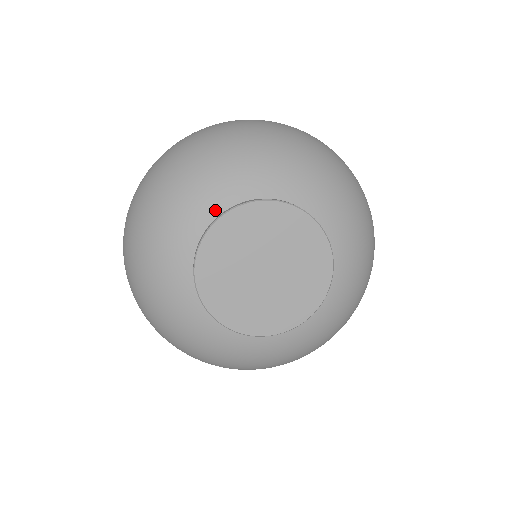
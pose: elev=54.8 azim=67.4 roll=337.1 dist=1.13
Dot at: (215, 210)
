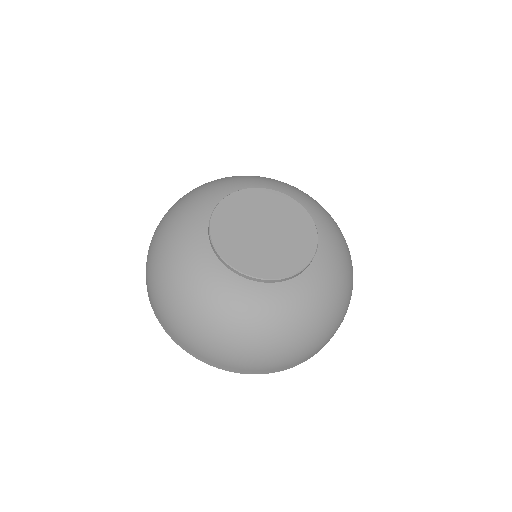
Dot at: (225, 195)
